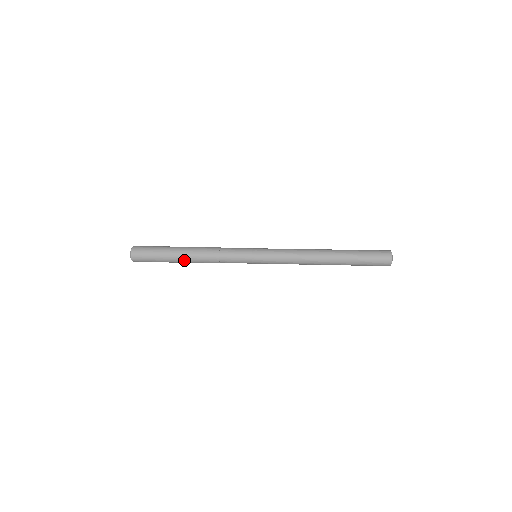
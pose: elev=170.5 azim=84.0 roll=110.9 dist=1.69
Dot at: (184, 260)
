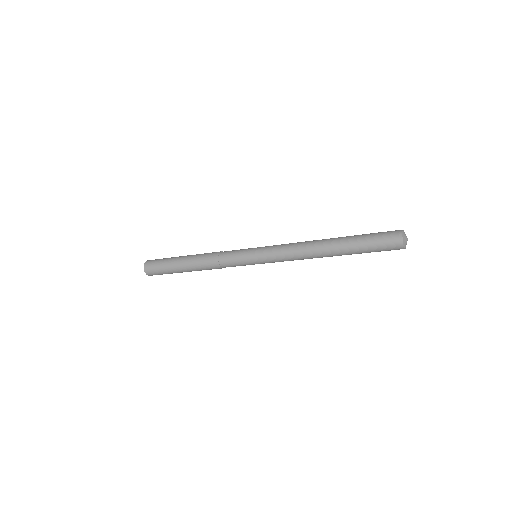
Dot at: (191, 271)
